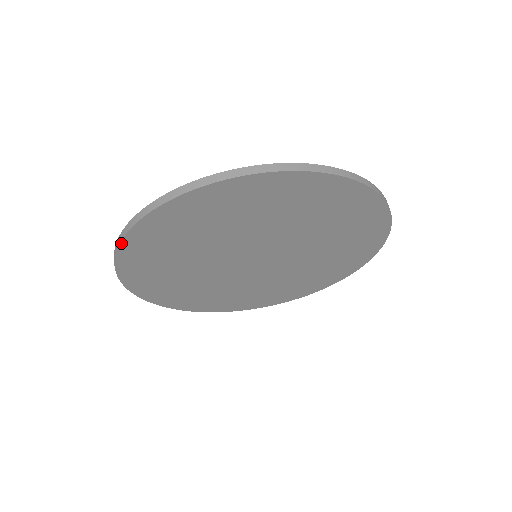
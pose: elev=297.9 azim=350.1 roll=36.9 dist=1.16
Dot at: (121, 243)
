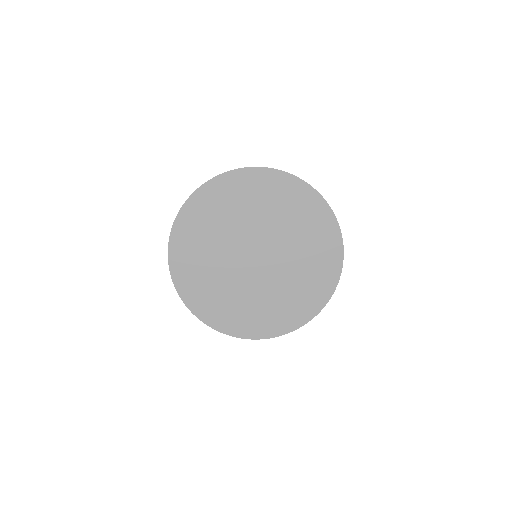
Dot at: (169, 261)
